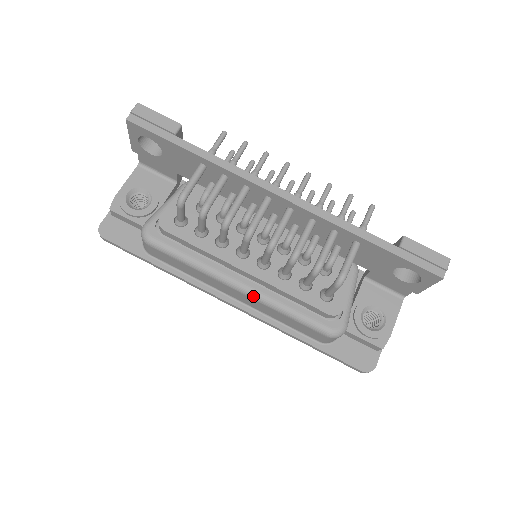
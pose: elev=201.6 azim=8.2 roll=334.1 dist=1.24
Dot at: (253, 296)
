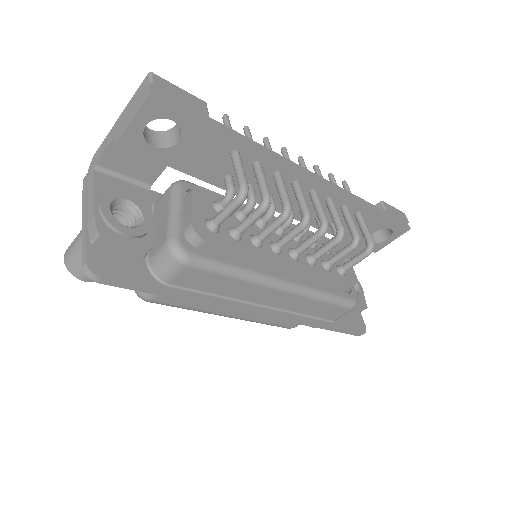
Dot at: (298, 291)
